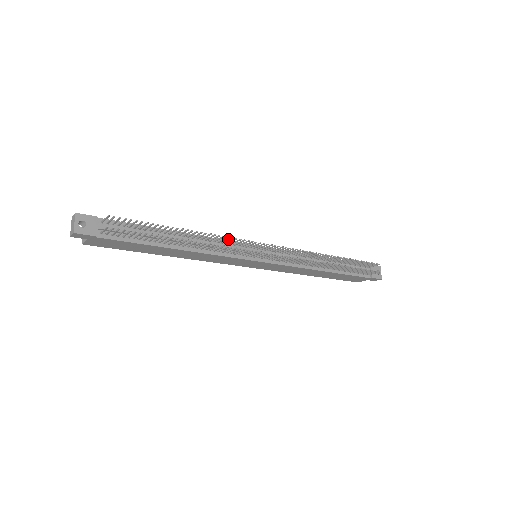
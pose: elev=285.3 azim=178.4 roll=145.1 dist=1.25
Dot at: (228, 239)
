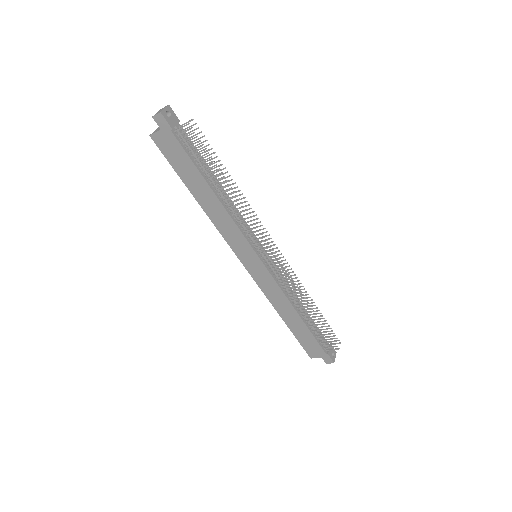
Dot at: occluded
